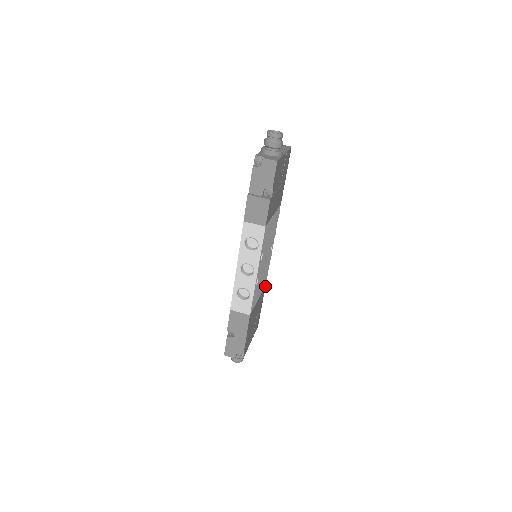
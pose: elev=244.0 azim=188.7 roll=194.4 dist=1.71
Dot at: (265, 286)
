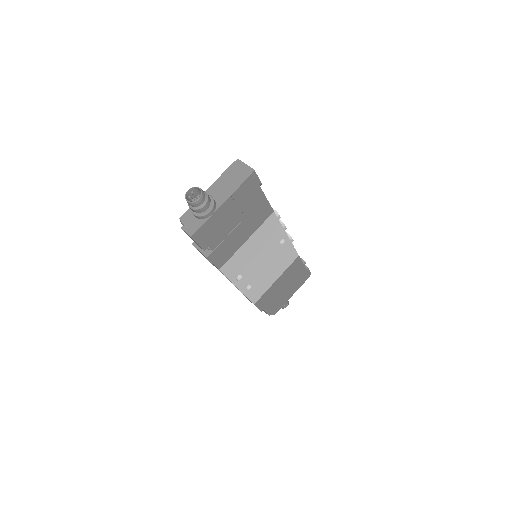
Dot at: (299, 256)
